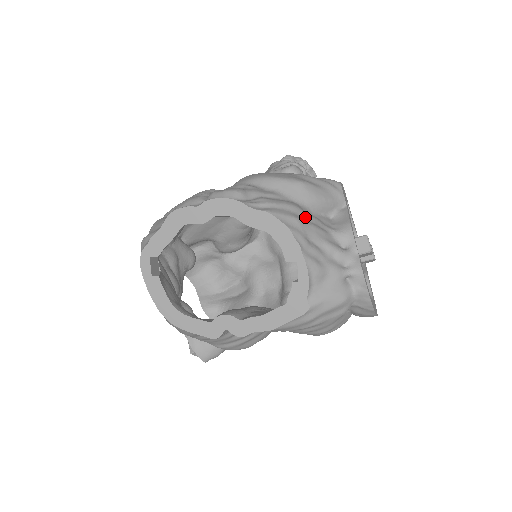
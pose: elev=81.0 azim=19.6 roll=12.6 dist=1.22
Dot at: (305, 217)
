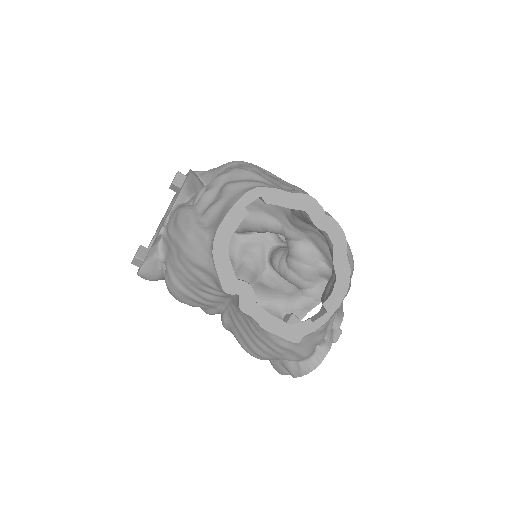
Dot at: occluded
